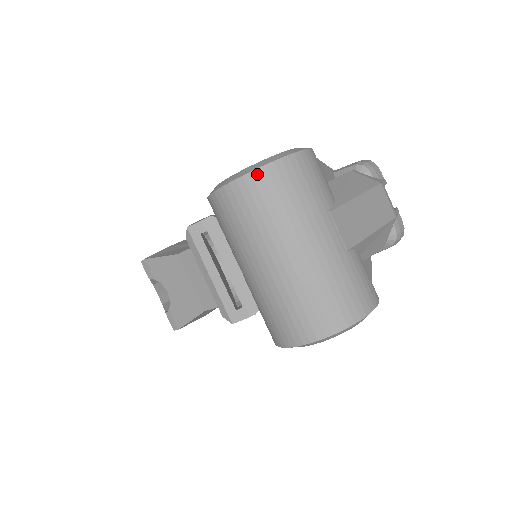
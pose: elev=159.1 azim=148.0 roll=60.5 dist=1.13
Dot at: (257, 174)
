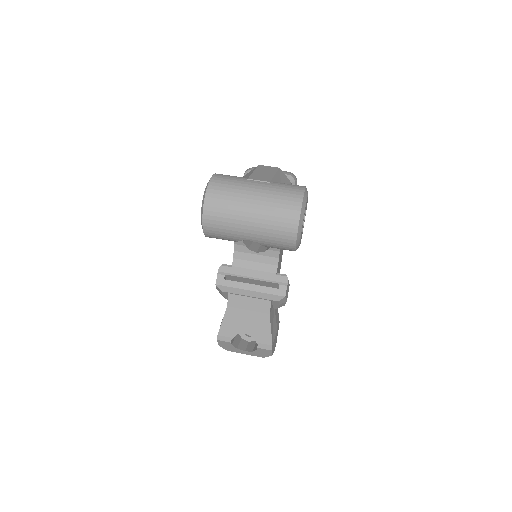
Dot at: (208, 194)
